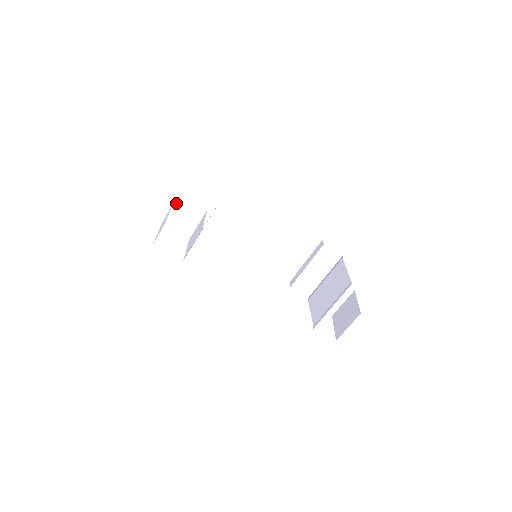
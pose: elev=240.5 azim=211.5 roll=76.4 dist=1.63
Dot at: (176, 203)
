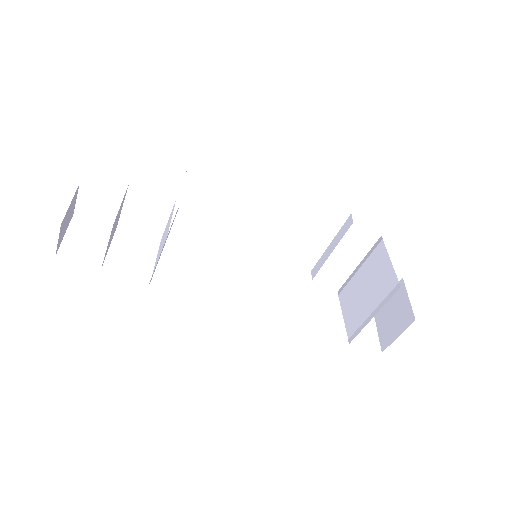
Dot at: (129, 196)
